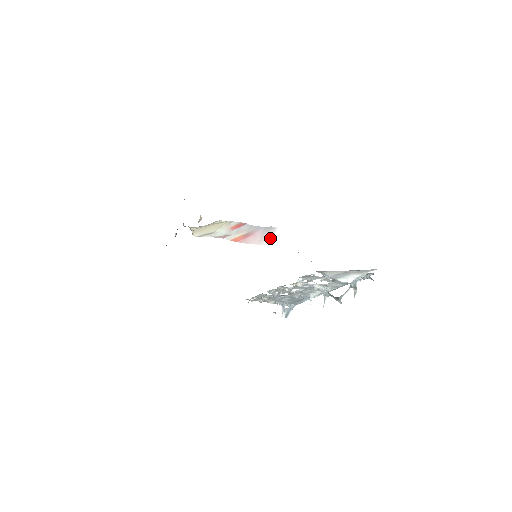
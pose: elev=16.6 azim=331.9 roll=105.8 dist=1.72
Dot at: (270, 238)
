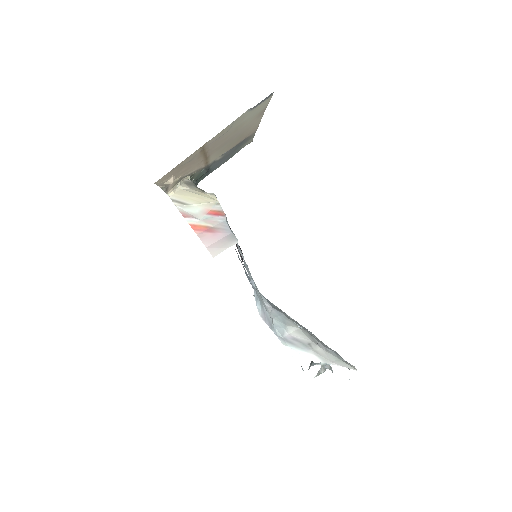
Dot at: (220, 249)
